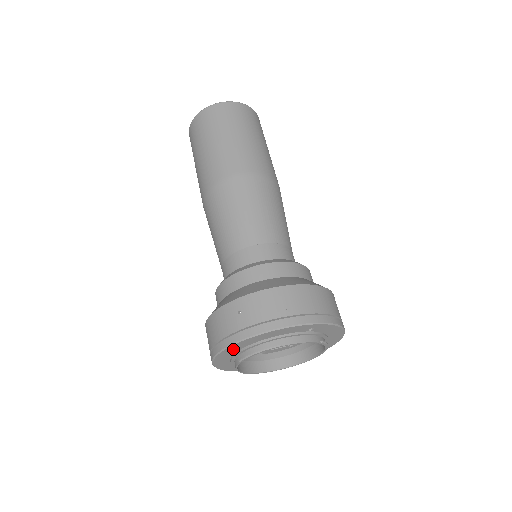
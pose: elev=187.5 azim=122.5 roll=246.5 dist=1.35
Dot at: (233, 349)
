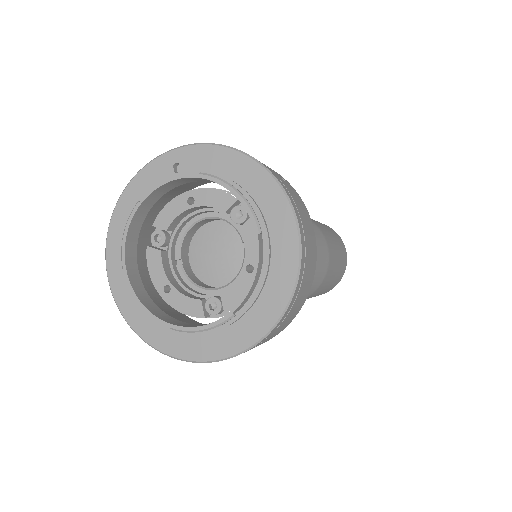
Dot at: (117, 260)
